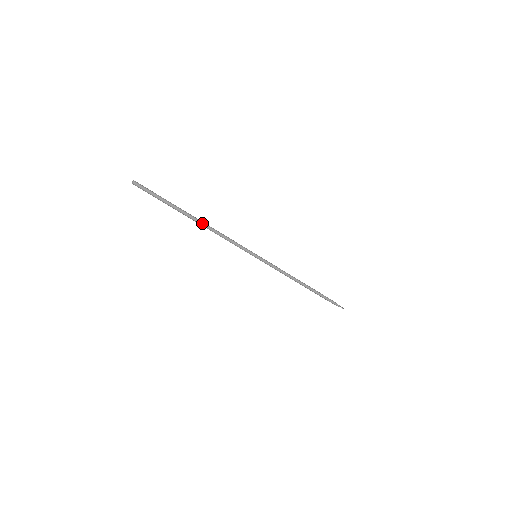
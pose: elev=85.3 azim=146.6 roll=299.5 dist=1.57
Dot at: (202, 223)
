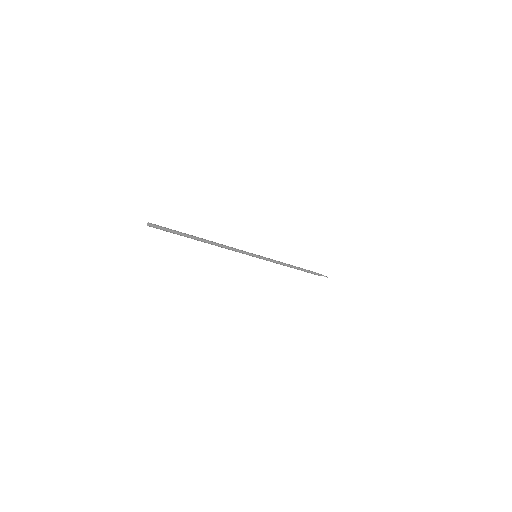
Dot at: (210, 242)
